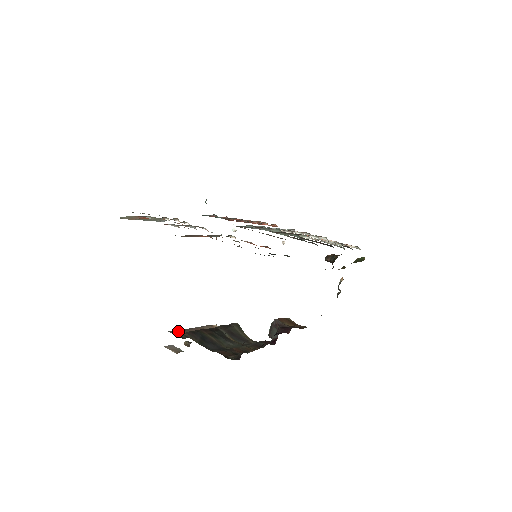
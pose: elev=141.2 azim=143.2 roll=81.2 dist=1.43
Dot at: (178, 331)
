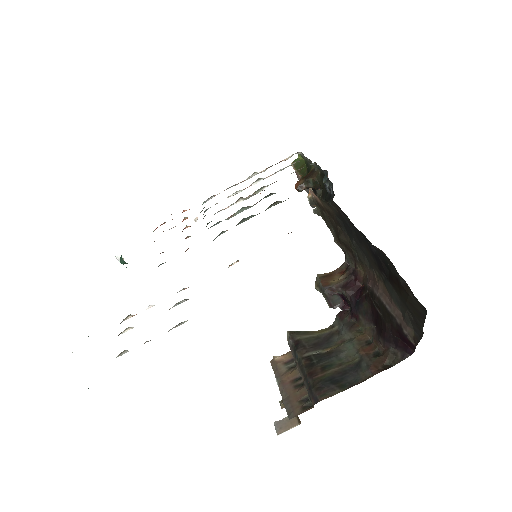
Dot at: (291, 407)
